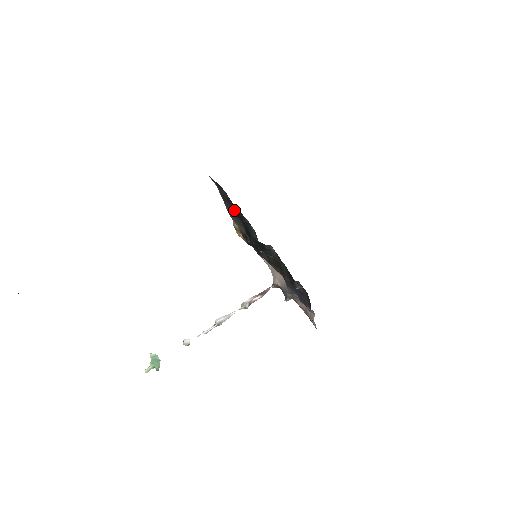
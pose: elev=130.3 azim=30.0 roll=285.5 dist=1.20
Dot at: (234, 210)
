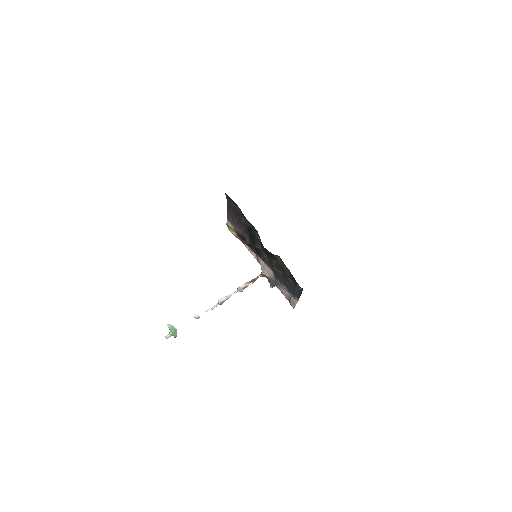
Dot at: (241, 220)
